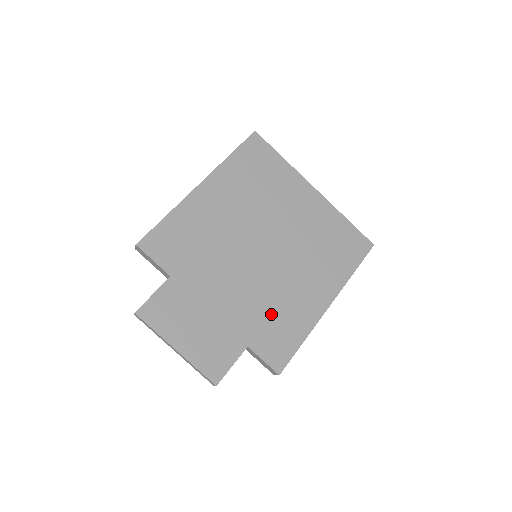
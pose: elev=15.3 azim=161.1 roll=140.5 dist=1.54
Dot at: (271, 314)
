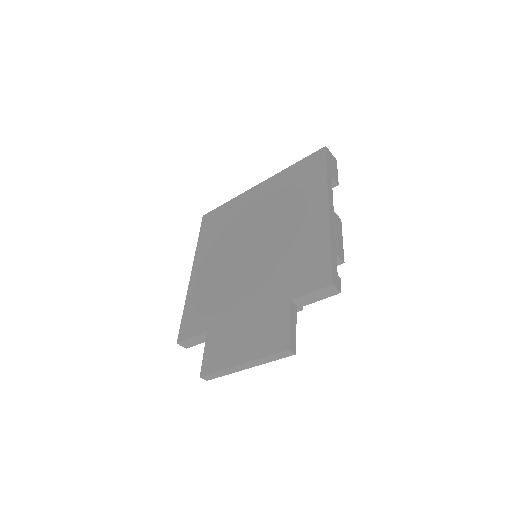
Dot at: (290, 265)
